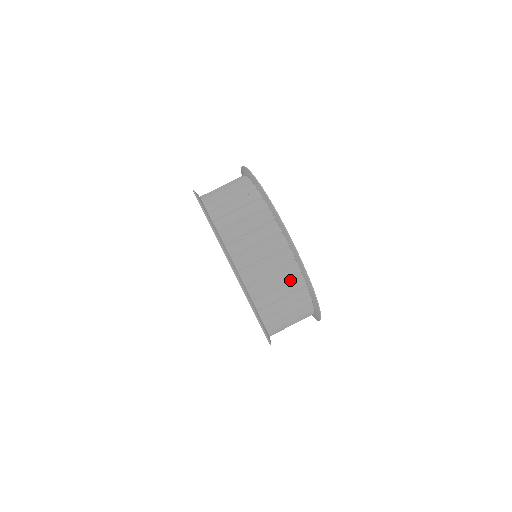
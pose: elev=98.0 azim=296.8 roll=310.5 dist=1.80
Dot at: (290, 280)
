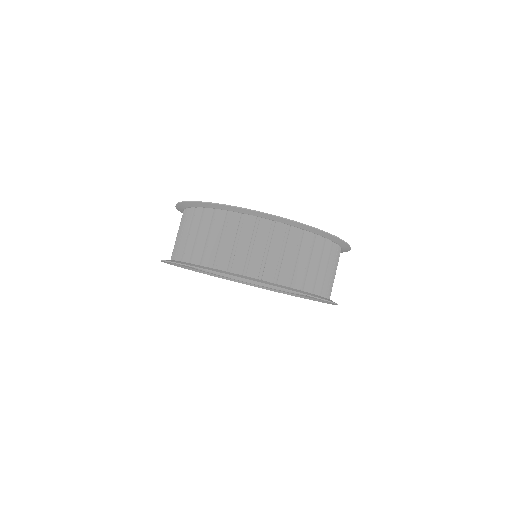
Dot at: occluded
